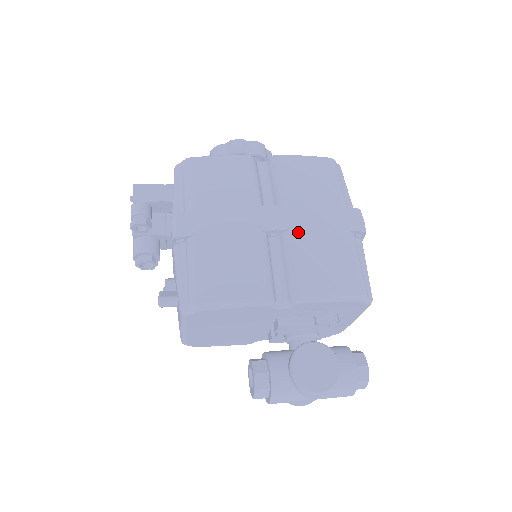
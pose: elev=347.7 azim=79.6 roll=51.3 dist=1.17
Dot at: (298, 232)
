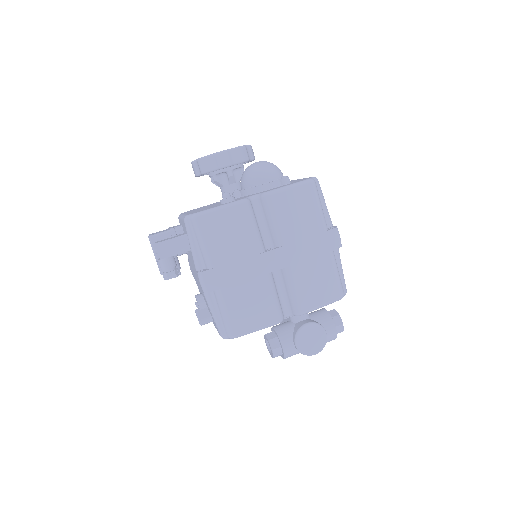
Dot at: (294, 266)
